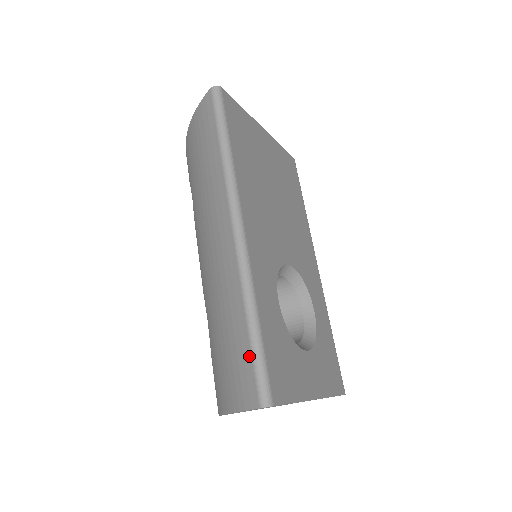
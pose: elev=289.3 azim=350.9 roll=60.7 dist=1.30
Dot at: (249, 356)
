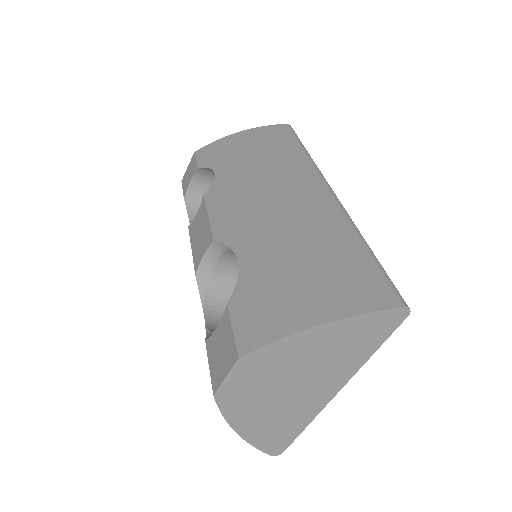
Dot at: (375, 268)
